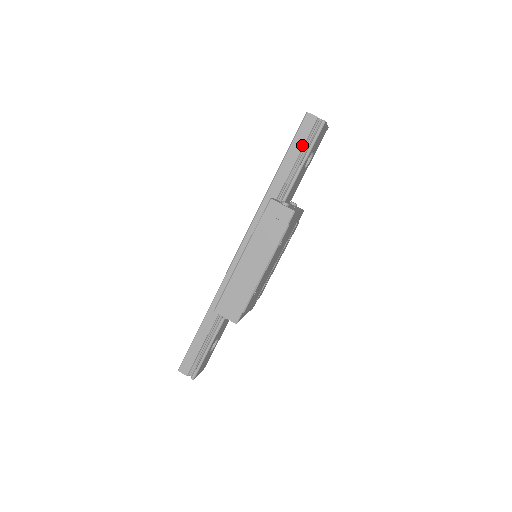
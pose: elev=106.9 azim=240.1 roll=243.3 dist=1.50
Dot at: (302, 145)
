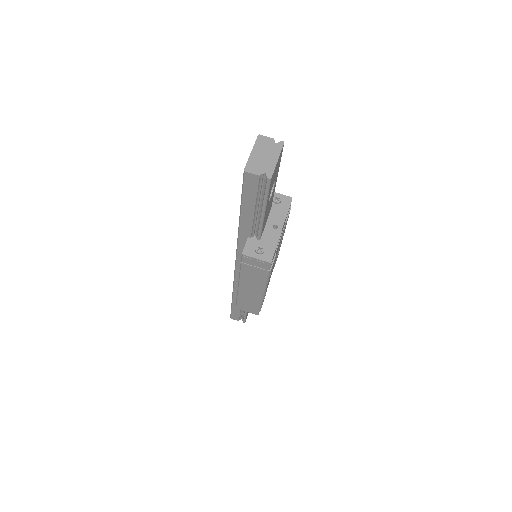
Dot at: (254, 199)
